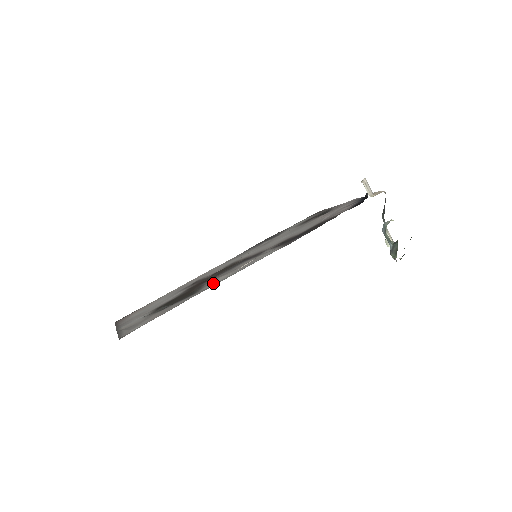
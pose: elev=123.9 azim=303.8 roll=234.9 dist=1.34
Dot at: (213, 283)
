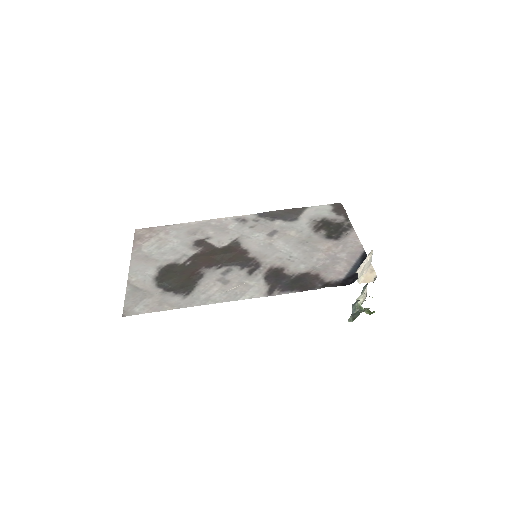
Dot at: (204, 294)
